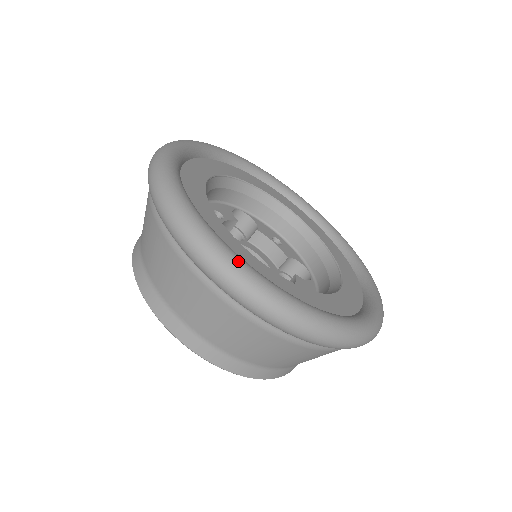
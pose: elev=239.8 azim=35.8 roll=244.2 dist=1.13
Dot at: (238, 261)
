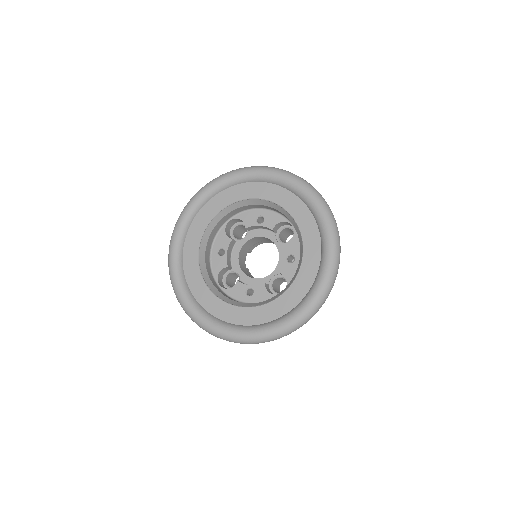
Dot at: (239, 337)
